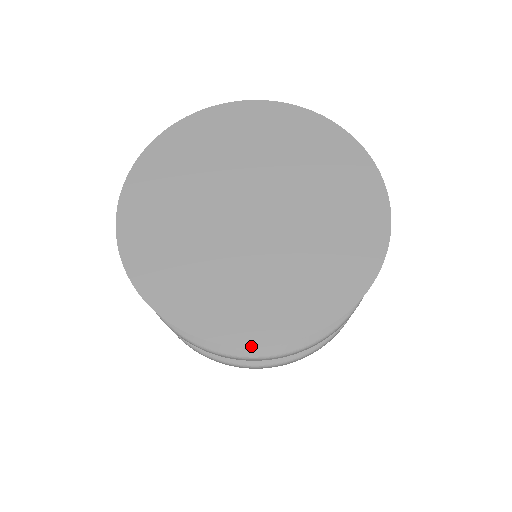
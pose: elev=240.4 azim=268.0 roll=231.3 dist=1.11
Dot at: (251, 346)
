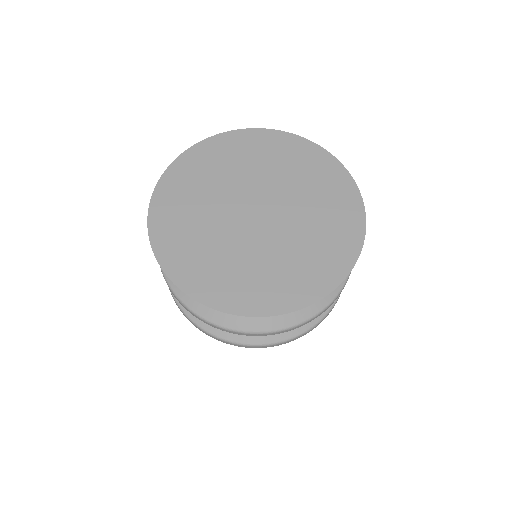
Dot at: (271, 315)
